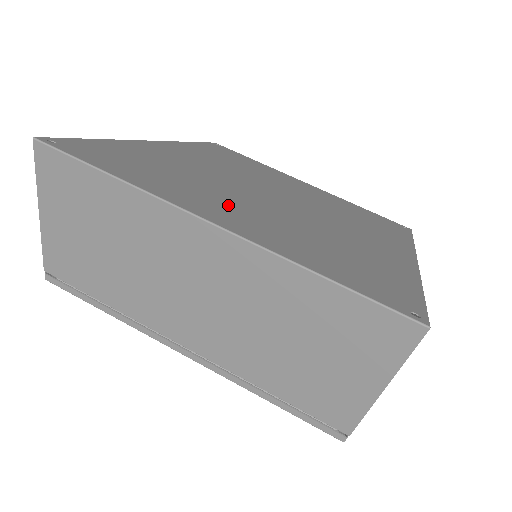
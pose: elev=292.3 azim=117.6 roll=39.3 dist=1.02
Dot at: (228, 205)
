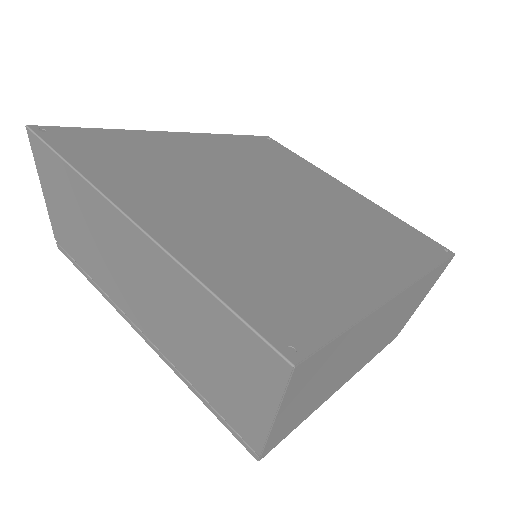
Dot at: (182, 204)
